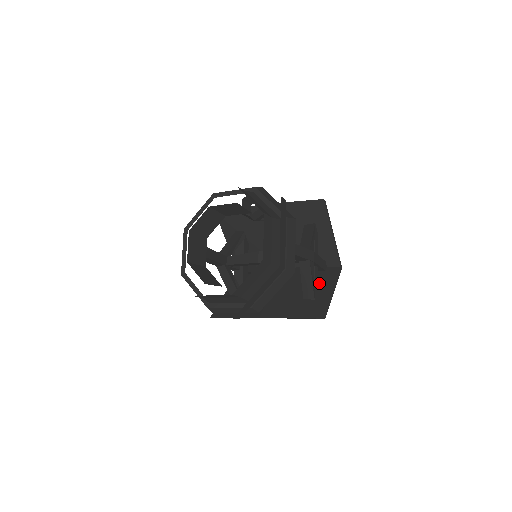
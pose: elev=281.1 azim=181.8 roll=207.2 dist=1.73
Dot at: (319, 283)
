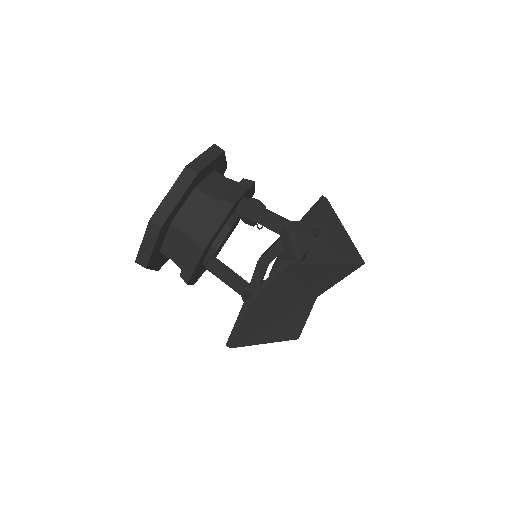
Dot at: occluded
